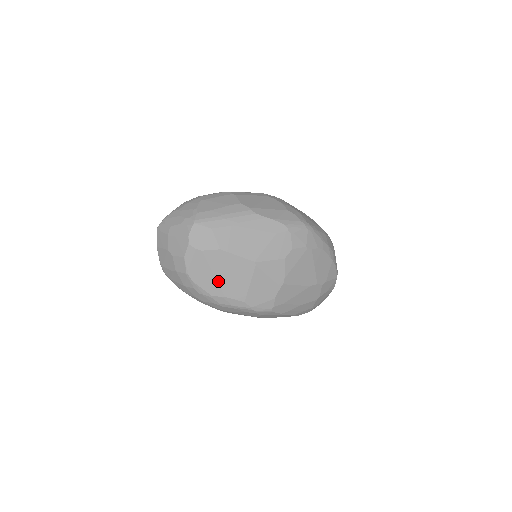
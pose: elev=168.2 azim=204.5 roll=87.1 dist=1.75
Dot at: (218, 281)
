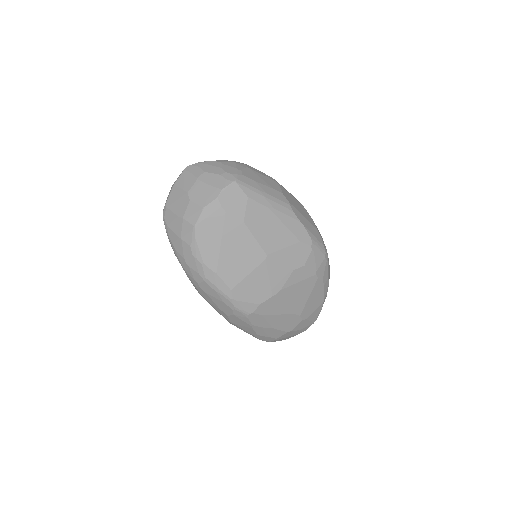
Dot at: (220, 253)
